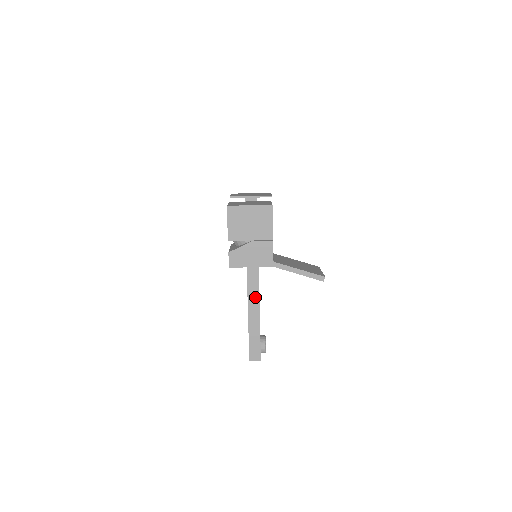
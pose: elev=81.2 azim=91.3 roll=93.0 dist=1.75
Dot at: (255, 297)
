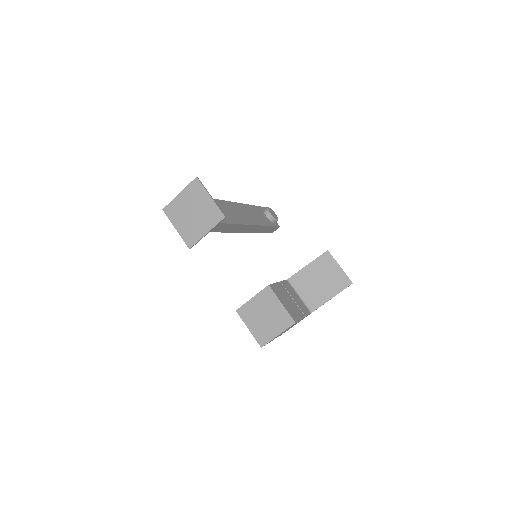
Dot at: (254, 228)
